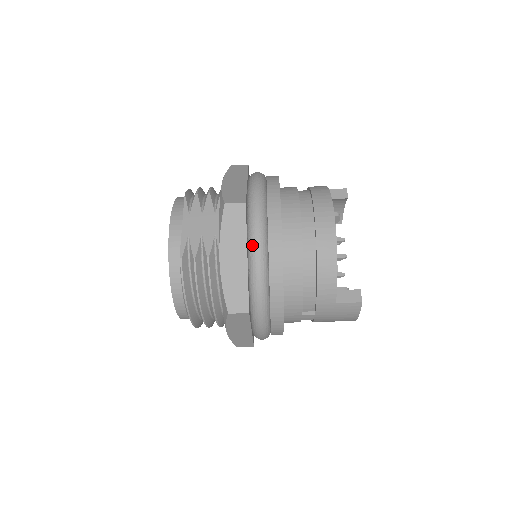
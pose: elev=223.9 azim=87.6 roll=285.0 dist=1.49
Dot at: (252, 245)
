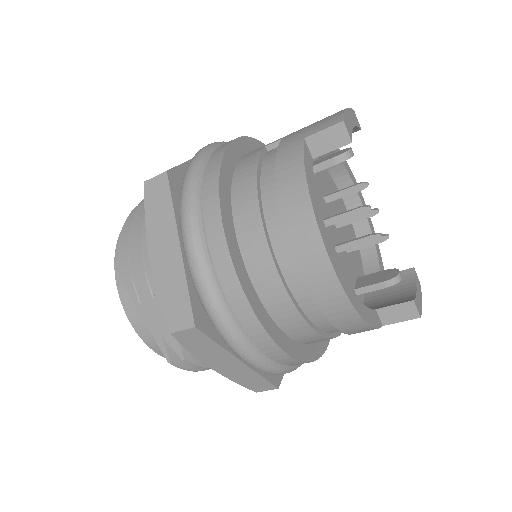
Dot at: (237, 355)
